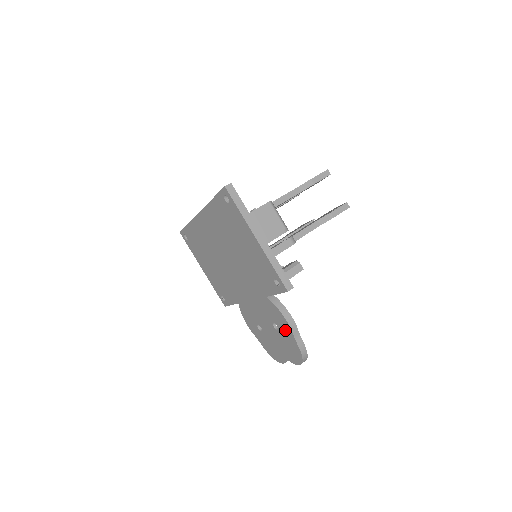
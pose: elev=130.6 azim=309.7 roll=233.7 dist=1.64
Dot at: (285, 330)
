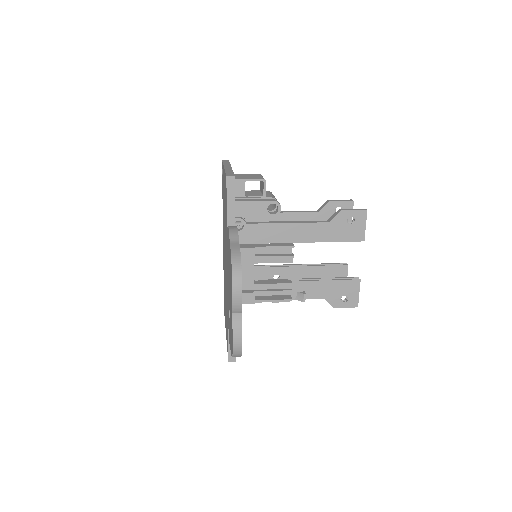
Dot at: (229, 249)
